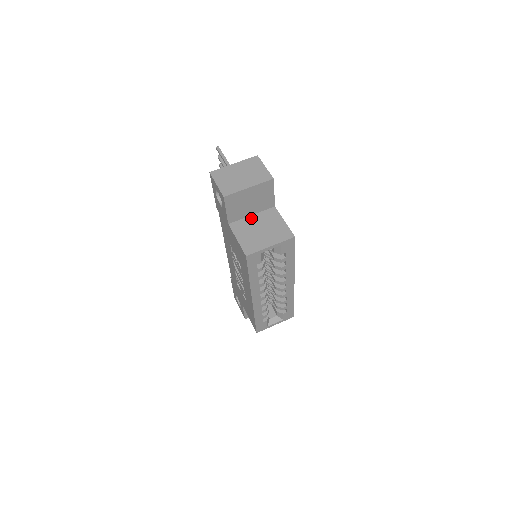
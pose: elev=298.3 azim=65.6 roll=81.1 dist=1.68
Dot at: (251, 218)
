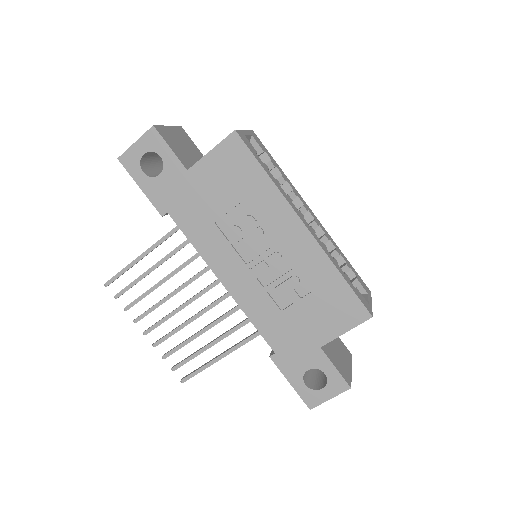
Dot at: occluded
